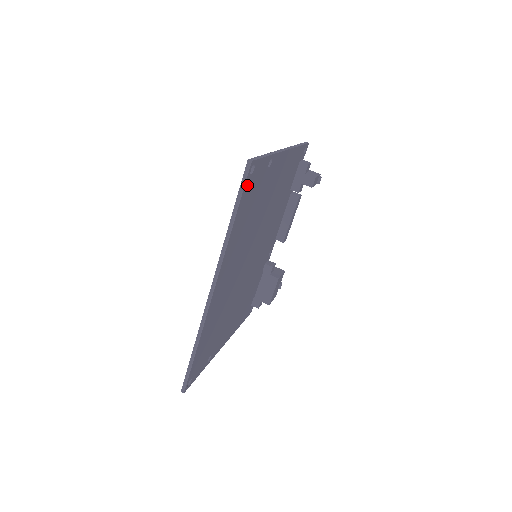
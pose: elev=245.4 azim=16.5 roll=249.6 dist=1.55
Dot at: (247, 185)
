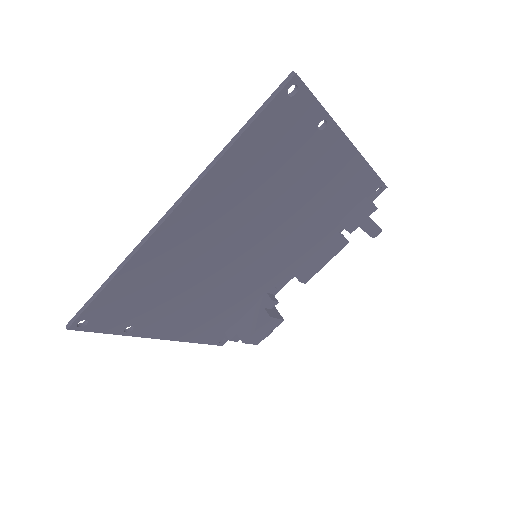
Dot at: (277, 106)
